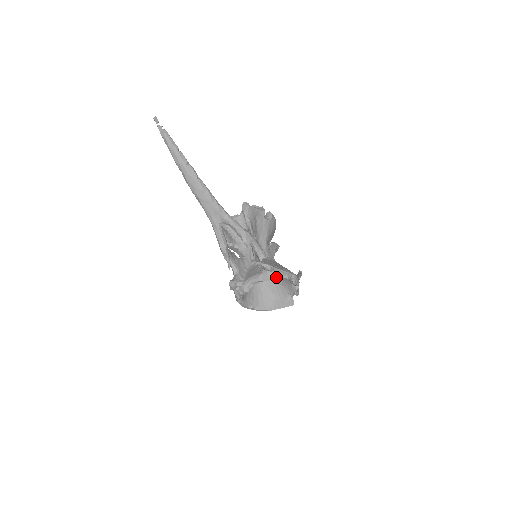
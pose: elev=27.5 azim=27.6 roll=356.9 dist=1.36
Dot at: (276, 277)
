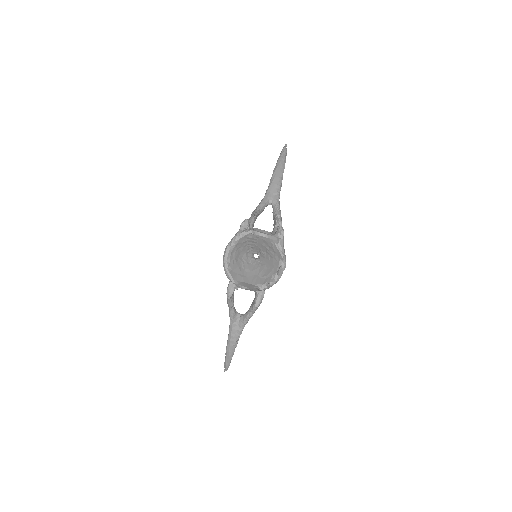
Dot at: (278, 245)
